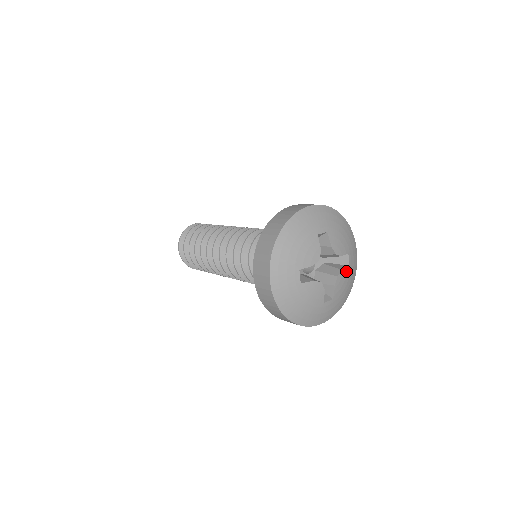
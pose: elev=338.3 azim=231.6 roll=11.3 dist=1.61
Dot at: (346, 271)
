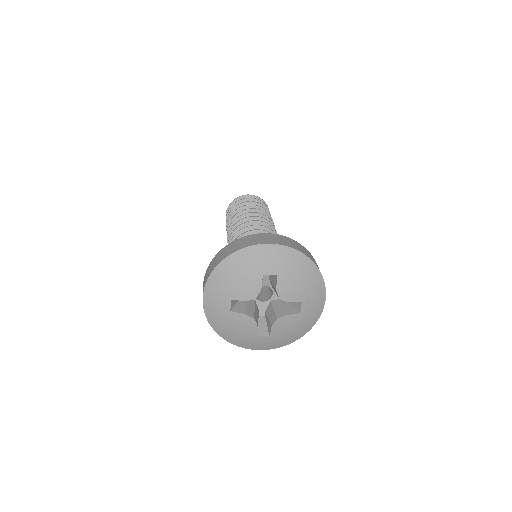
Dot at: (293, 317)
